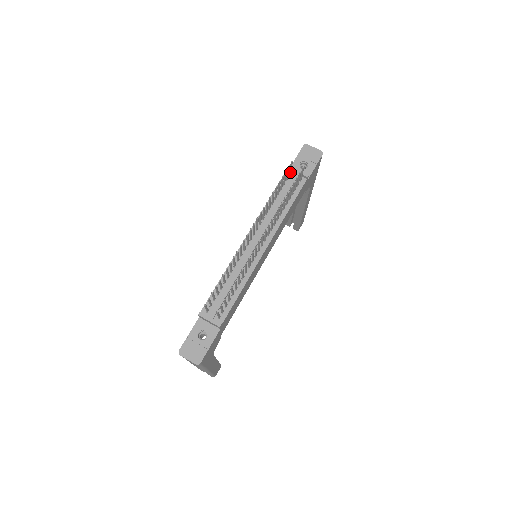
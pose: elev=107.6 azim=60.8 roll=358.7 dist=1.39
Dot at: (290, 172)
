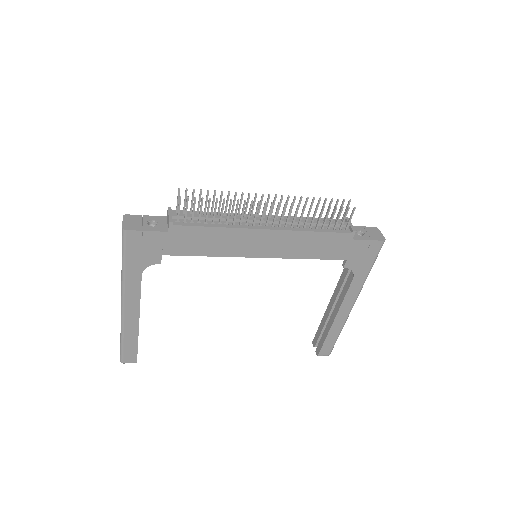
Dot at: (343, 217)
